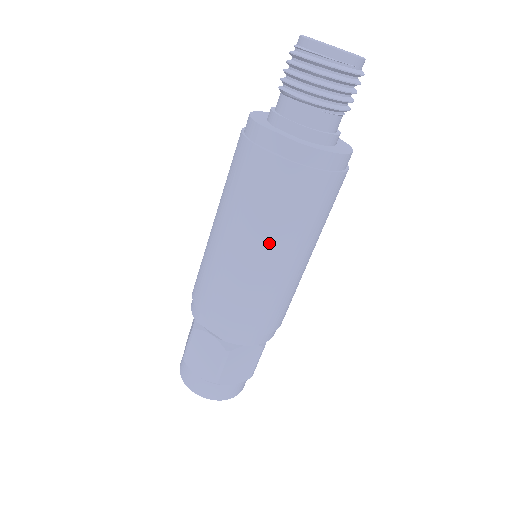
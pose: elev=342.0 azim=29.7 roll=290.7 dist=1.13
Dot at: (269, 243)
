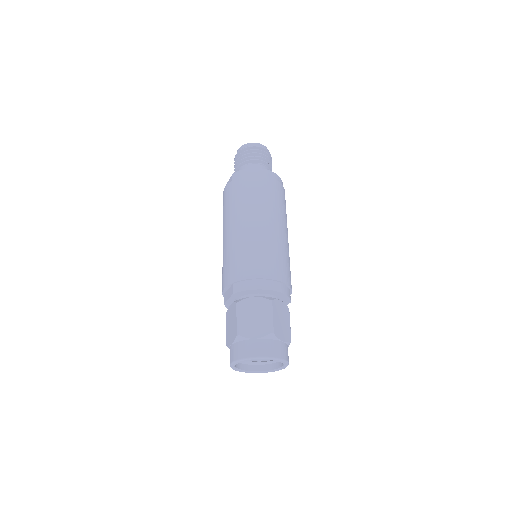
Dot at: (235, 219)
